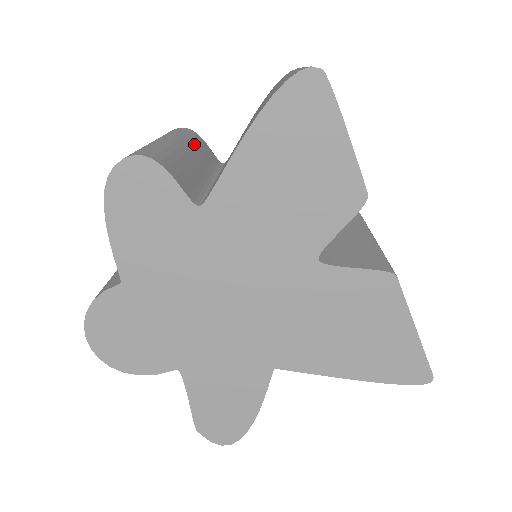
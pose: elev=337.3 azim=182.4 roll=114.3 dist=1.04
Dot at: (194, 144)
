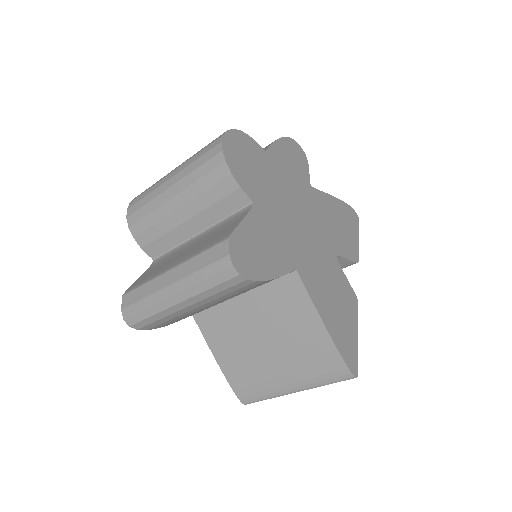
Dot at: occluded
